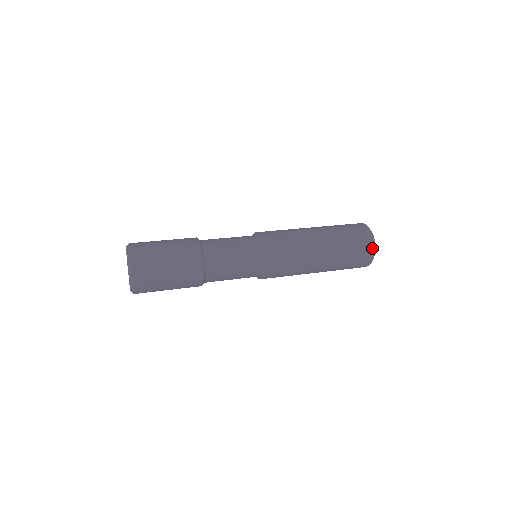
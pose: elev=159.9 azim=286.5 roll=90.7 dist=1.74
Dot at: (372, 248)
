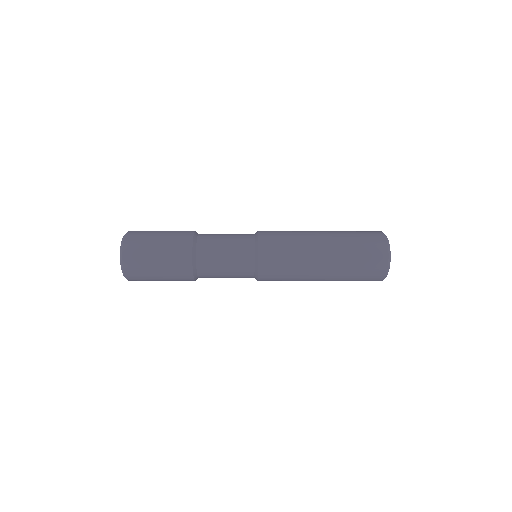
Dot at: (385, 261)
